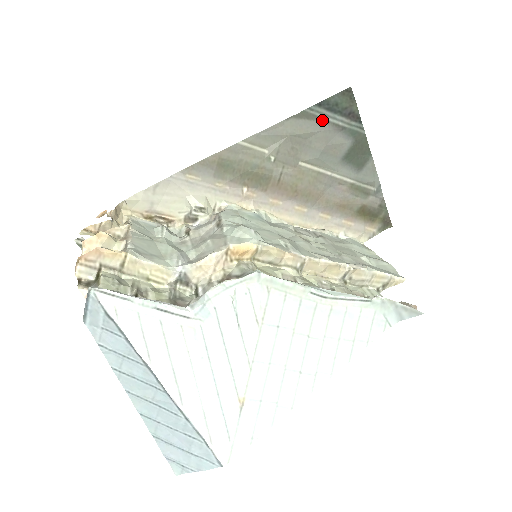
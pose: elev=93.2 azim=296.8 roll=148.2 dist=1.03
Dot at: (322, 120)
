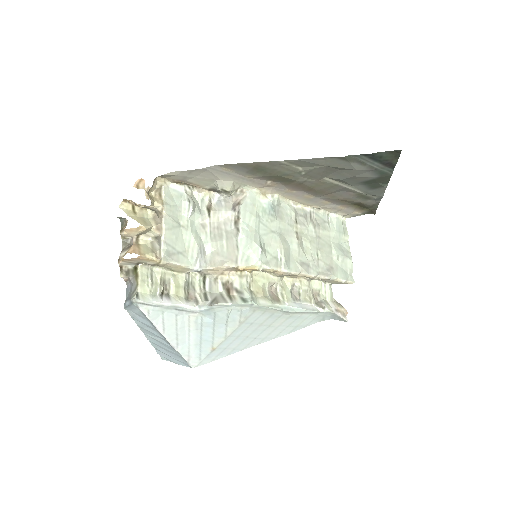
Dot at: (361, 163)
